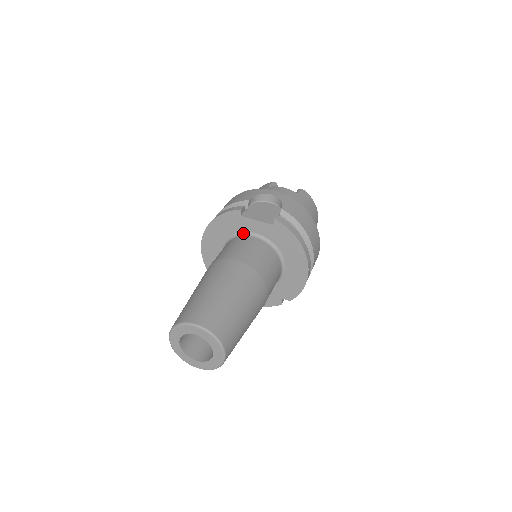
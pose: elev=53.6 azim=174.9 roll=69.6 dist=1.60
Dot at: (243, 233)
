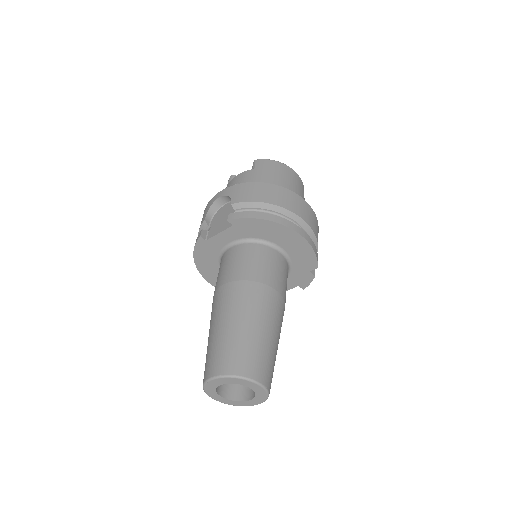
Dot at: (222, 251)
